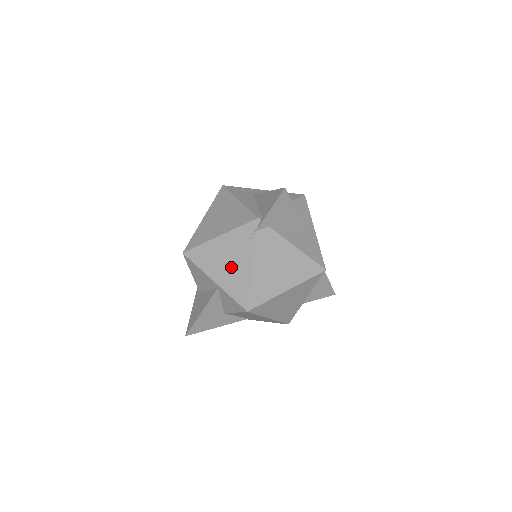
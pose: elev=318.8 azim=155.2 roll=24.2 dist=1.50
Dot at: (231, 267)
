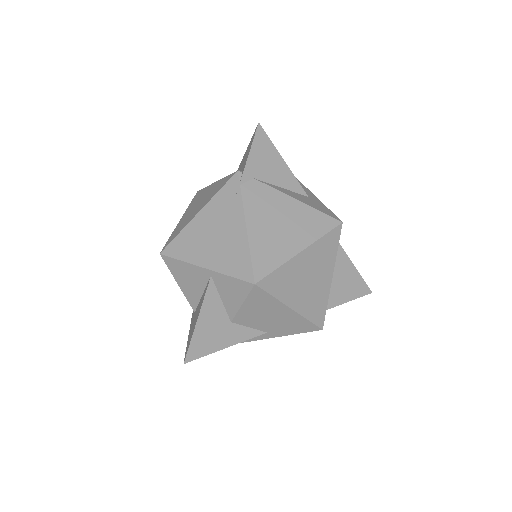
Dot at: (221, 240)
